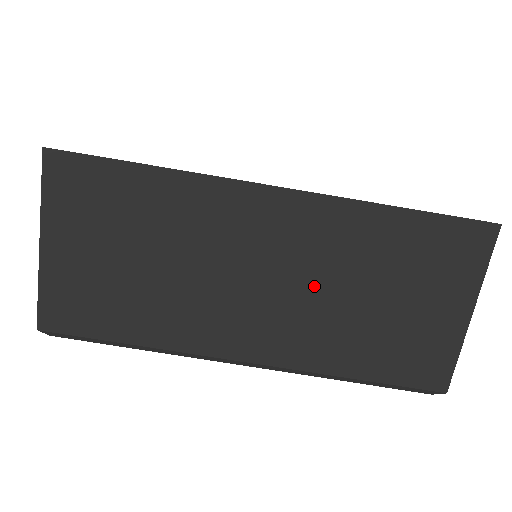
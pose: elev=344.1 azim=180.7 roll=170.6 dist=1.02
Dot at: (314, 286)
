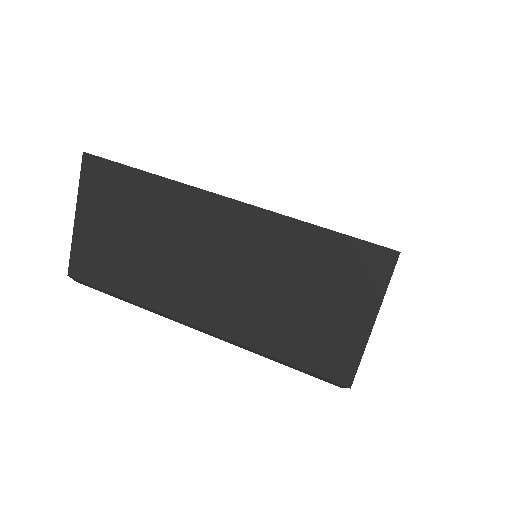
Dot at: (250, 278)
